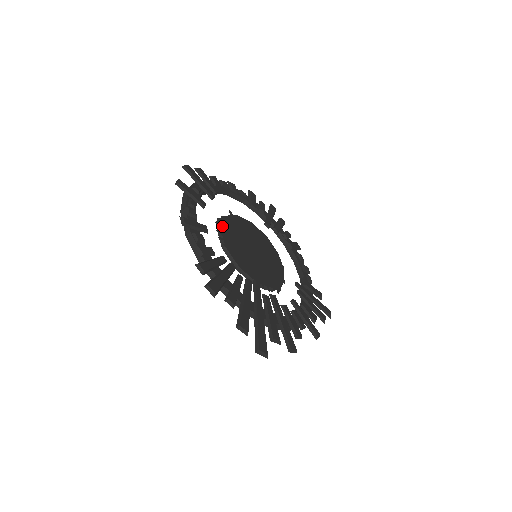
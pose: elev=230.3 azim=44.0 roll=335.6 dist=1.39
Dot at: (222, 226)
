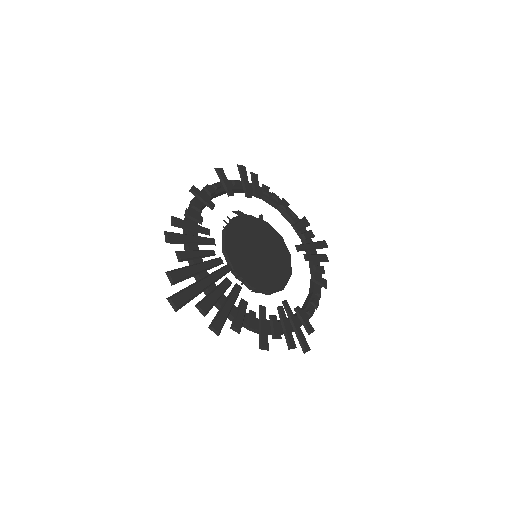
Dot at: (238, 217)
